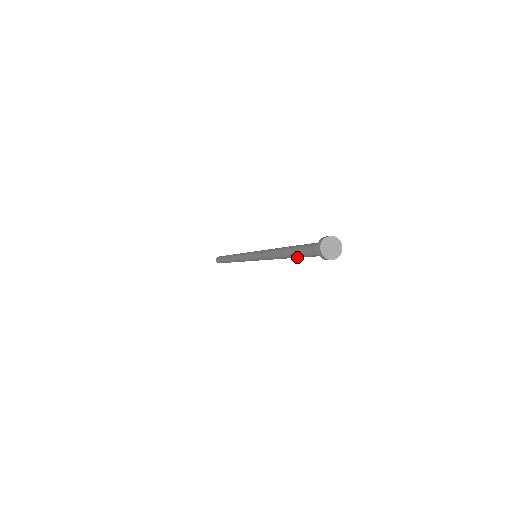
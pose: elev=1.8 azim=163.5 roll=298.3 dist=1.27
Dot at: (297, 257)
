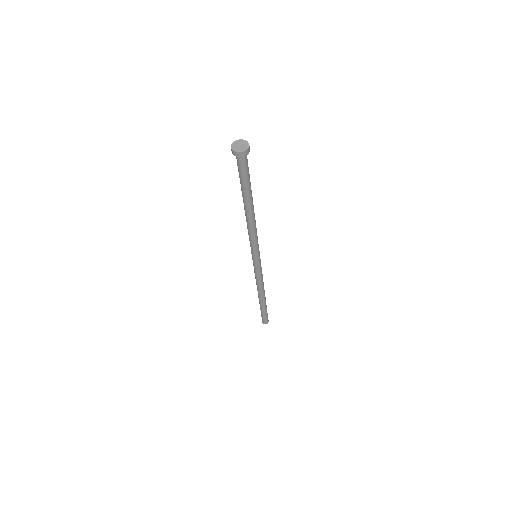
Dot at: (248, 193)
